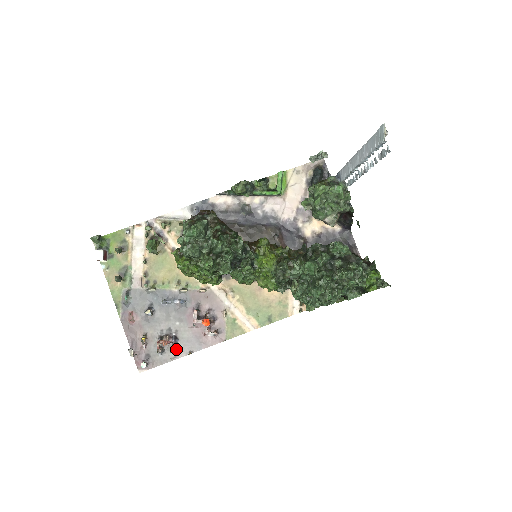
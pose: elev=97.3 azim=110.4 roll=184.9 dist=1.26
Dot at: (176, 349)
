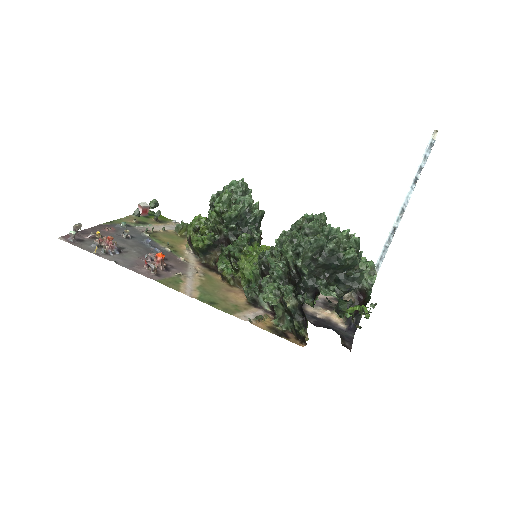
Dot at: (108, 254)
